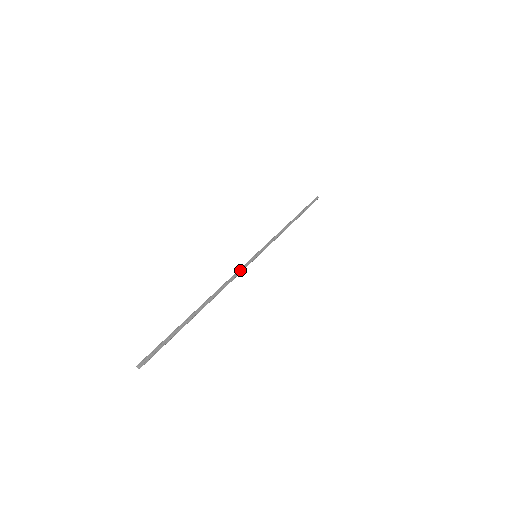
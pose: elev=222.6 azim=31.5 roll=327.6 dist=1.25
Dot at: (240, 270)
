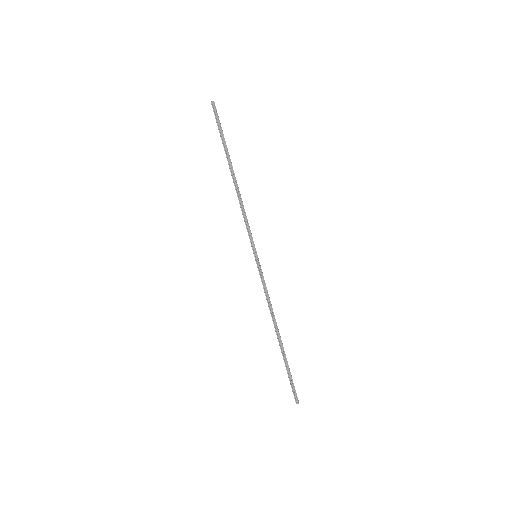
Dot at: (264, 285)
